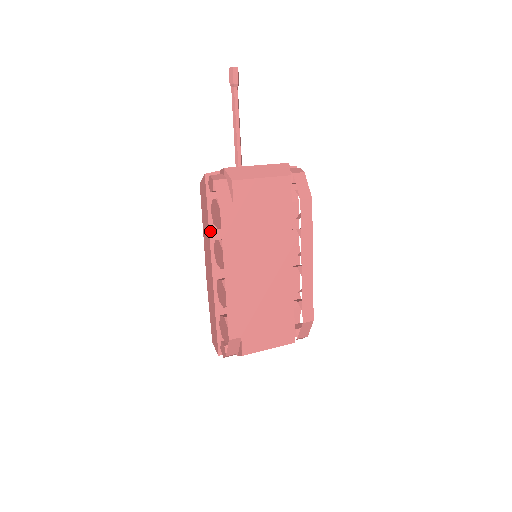
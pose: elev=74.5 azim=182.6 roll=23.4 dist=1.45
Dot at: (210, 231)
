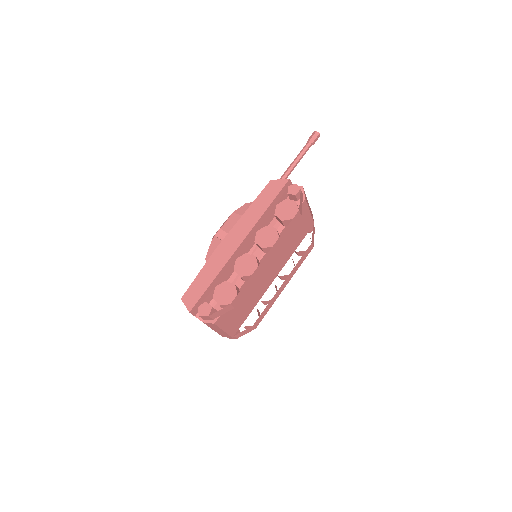
Dot at: (262, 216)
